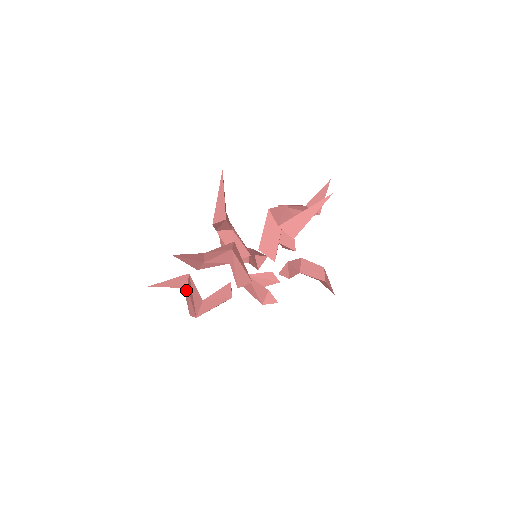
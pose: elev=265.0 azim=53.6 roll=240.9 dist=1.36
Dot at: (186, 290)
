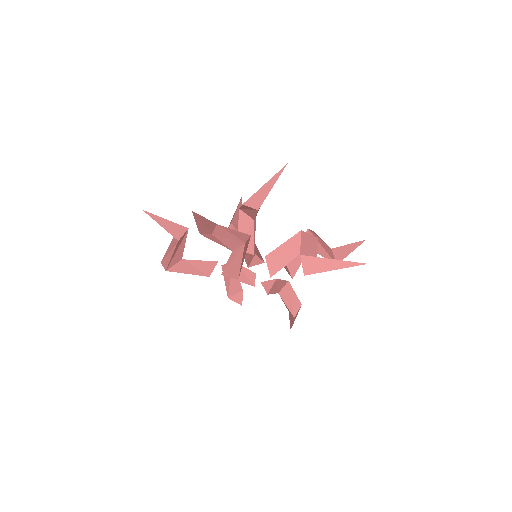
Dot at: (175, 241)
